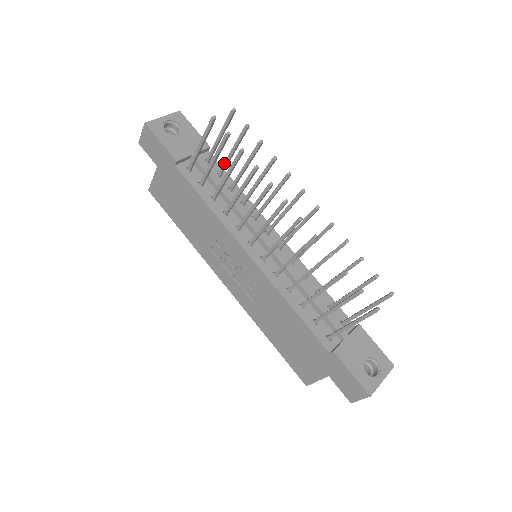
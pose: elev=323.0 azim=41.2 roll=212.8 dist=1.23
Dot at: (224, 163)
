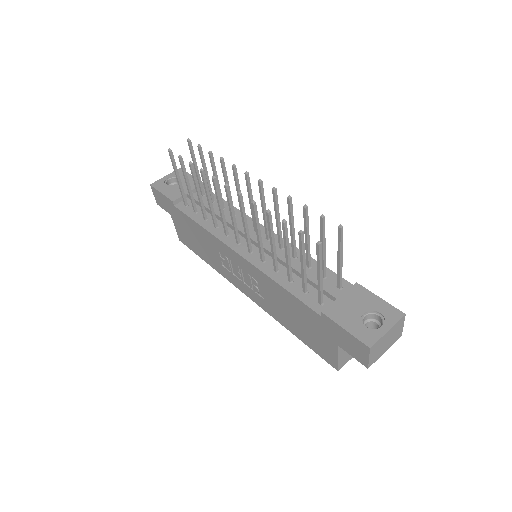
Dot at: occluded
